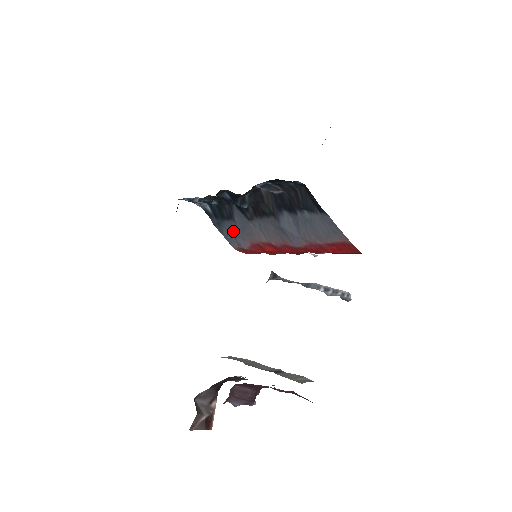
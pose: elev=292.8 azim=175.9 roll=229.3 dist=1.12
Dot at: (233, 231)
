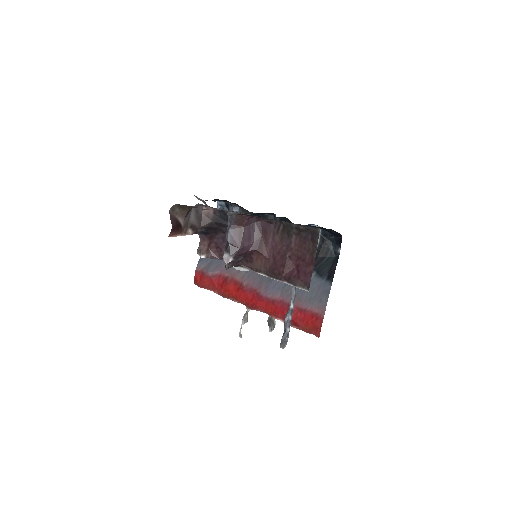
Dot at: occluded
